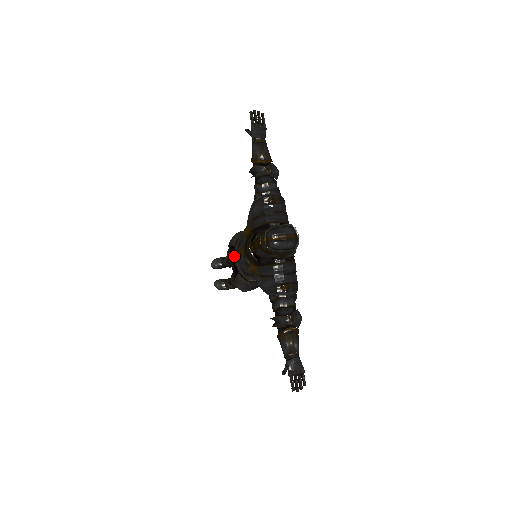
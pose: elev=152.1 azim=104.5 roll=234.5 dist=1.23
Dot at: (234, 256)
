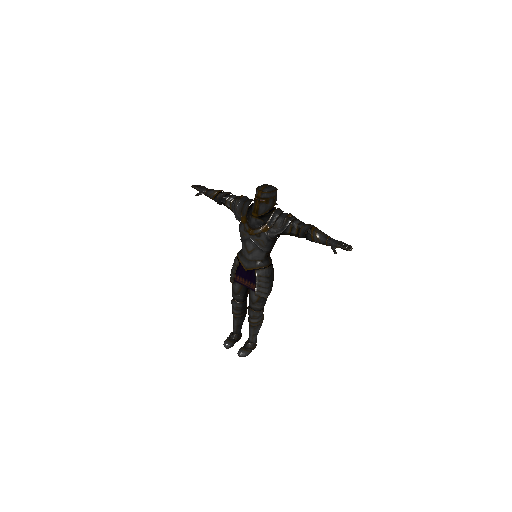
Dot at: (244, 267)
